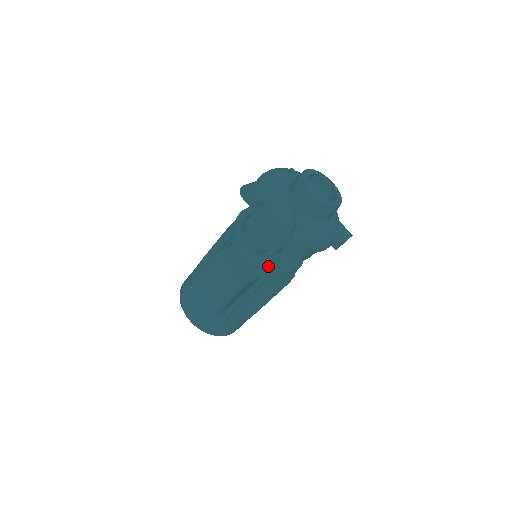
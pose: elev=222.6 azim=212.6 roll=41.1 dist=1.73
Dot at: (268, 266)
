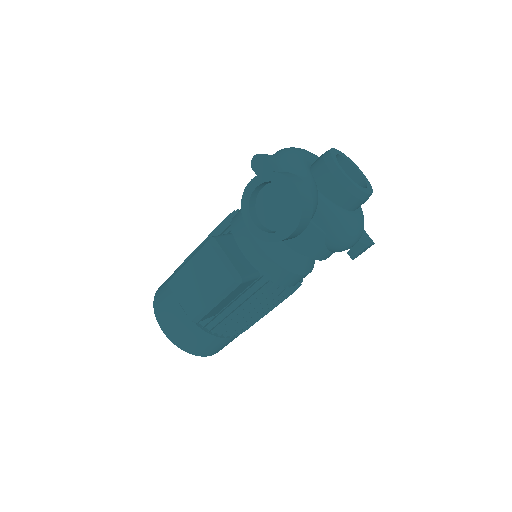
Dot at: (274, 262)
